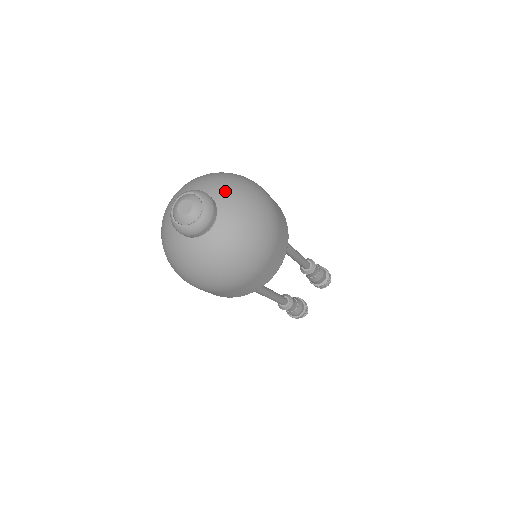
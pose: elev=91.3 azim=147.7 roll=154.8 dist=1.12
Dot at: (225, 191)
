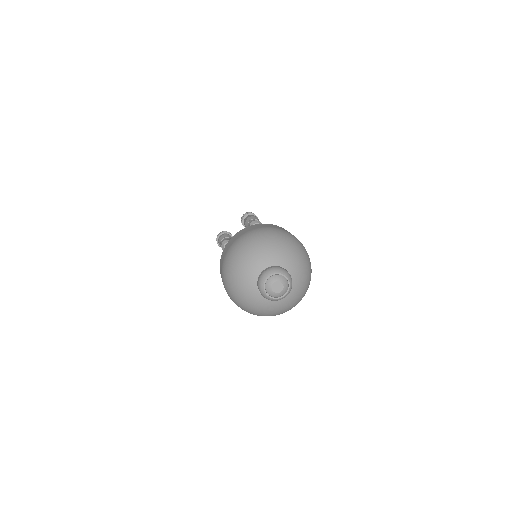
Dot at: (299, 272)
